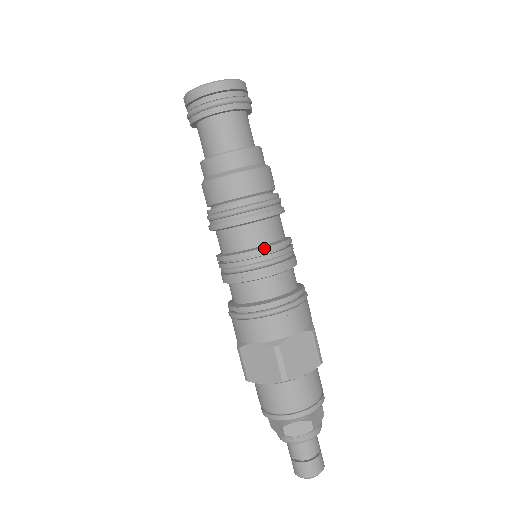
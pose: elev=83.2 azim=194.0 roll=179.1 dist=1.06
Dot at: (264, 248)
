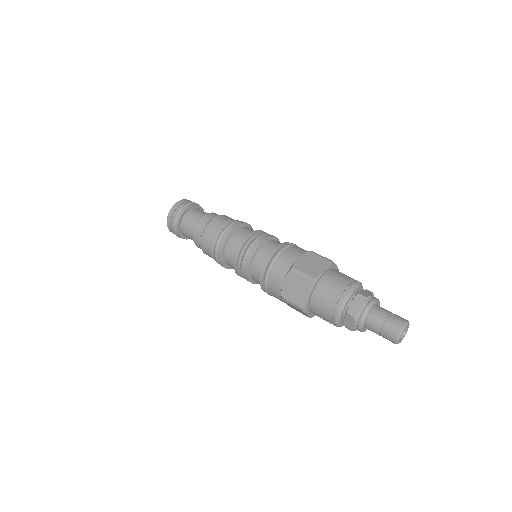
Dot at: (245, 238)
